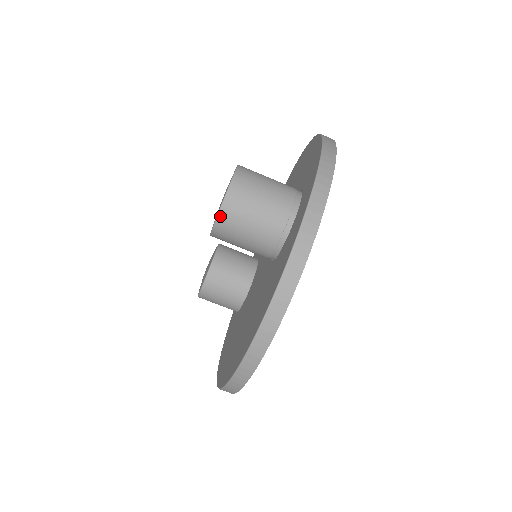
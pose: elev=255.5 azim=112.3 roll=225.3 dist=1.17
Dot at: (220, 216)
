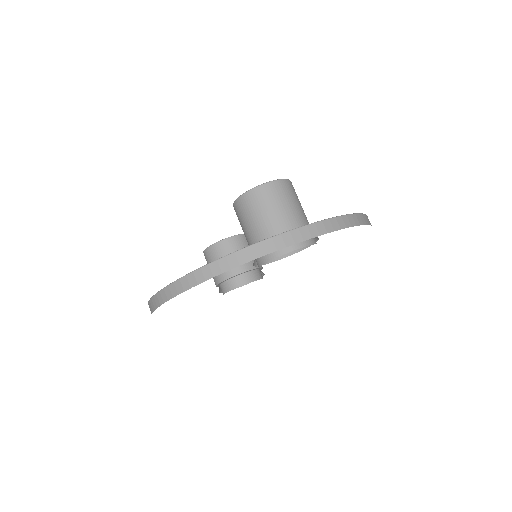
Dot at: (245, 195)
